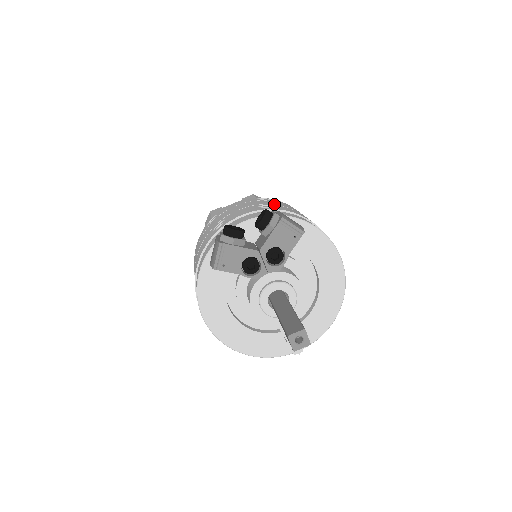
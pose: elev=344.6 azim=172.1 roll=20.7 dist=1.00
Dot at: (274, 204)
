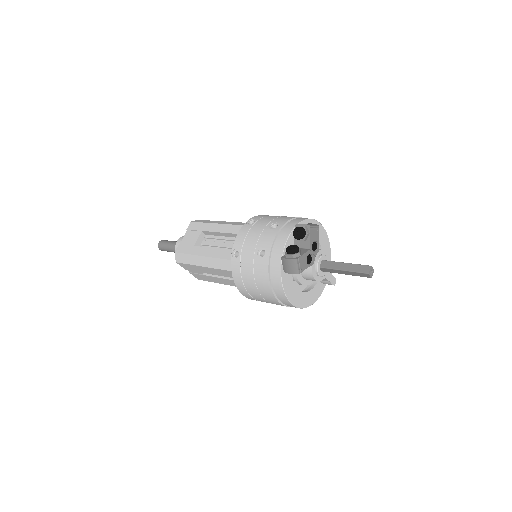
Dot at: (270, 221)
